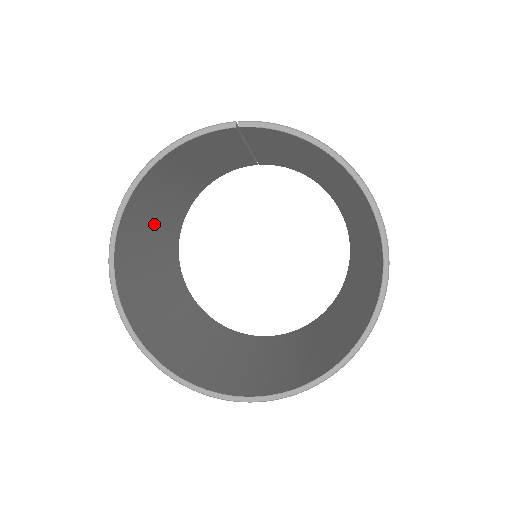
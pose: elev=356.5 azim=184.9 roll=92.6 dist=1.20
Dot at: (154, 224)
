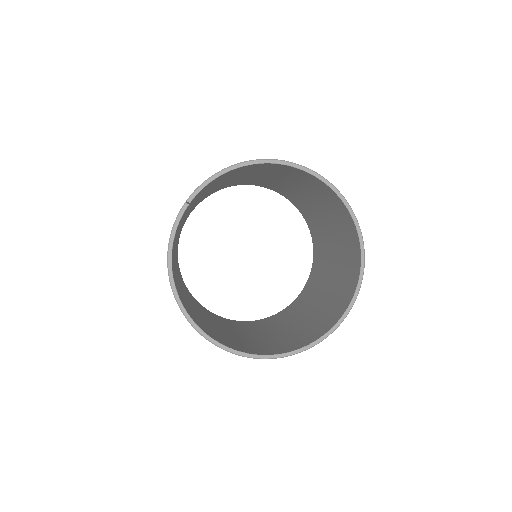
Dot at: occluded
